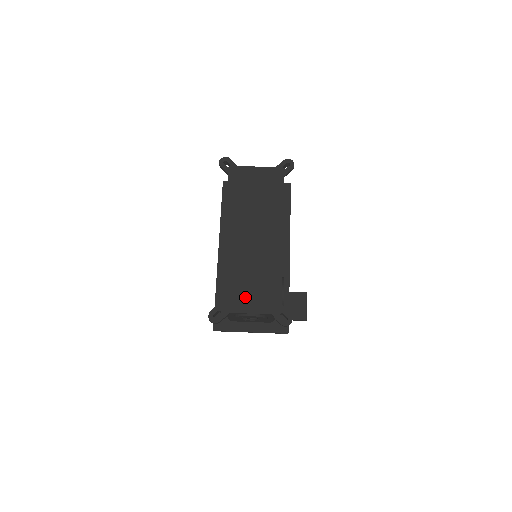
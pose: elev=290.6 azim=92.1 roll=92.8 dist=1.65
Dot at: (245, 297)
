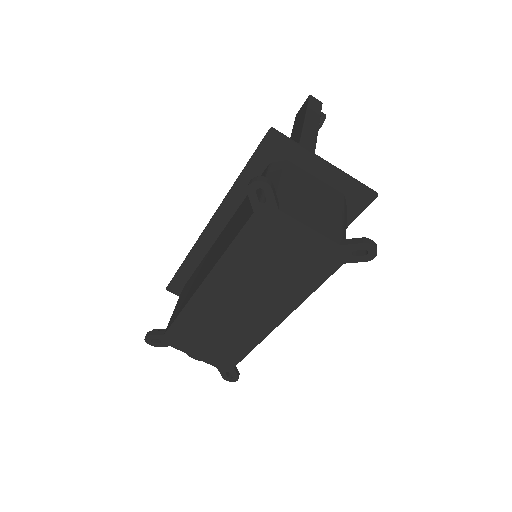
Dot at: (196, 345)
